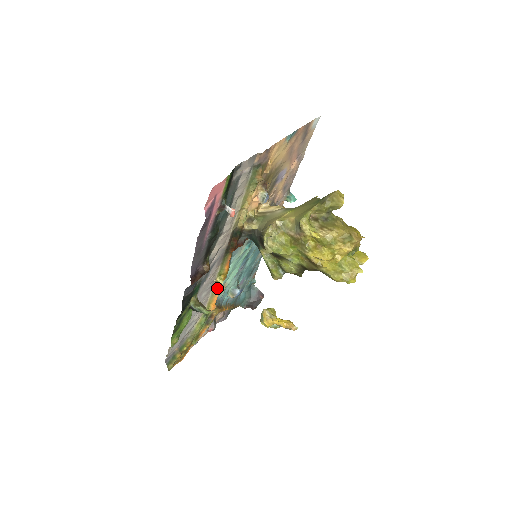
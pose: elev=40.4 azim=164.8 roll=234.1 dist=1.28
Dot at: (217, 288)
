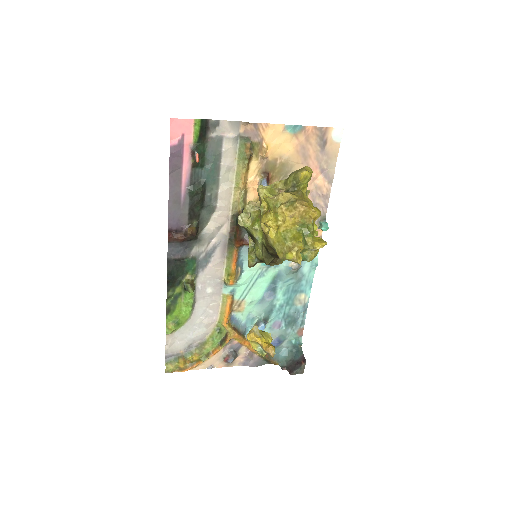
Dot at: (229, 295)
